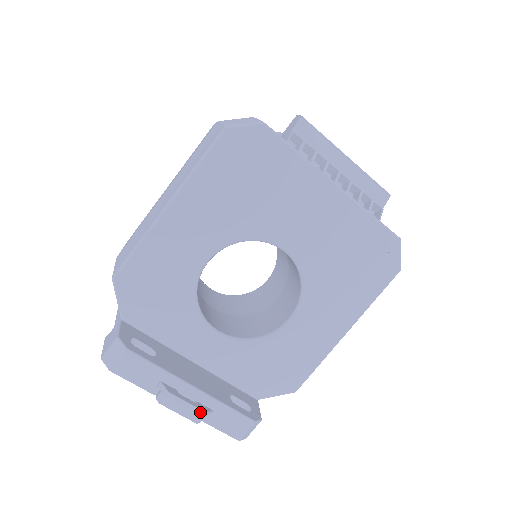
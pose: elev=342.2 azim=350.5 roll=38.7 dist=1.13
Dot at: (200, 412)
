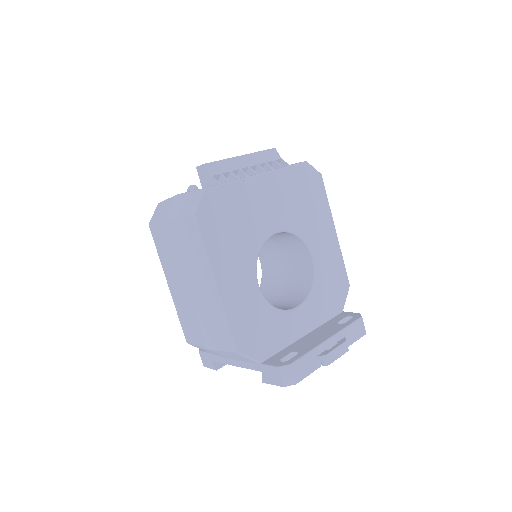
Dot at: (345, 344)
